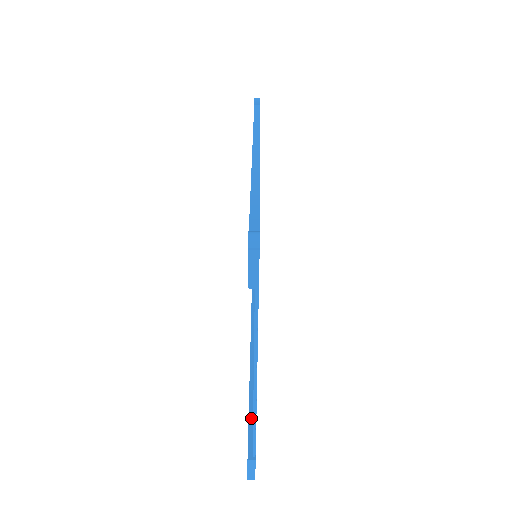
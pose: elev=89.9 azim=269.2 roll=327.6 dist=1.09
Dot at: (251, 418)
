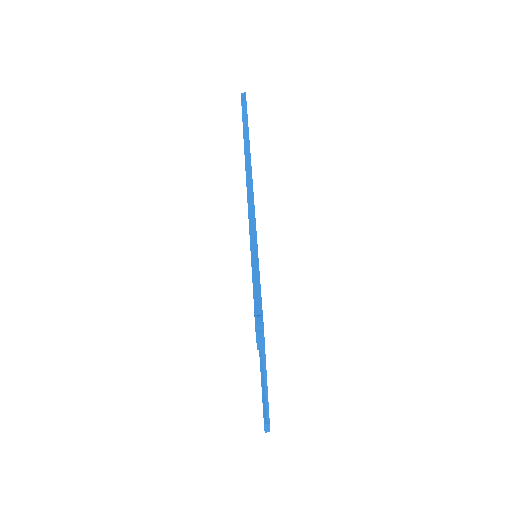
Dot at: (263, 389)
